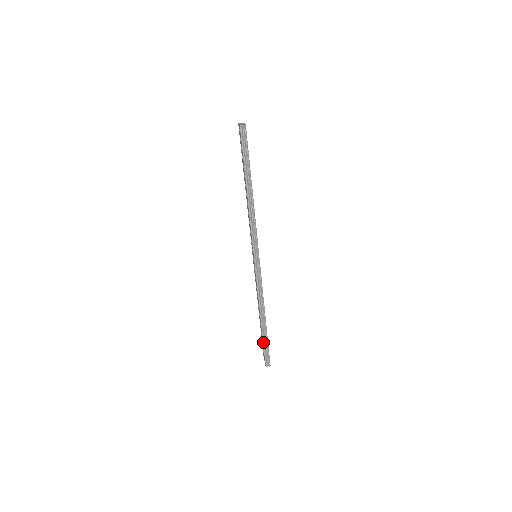
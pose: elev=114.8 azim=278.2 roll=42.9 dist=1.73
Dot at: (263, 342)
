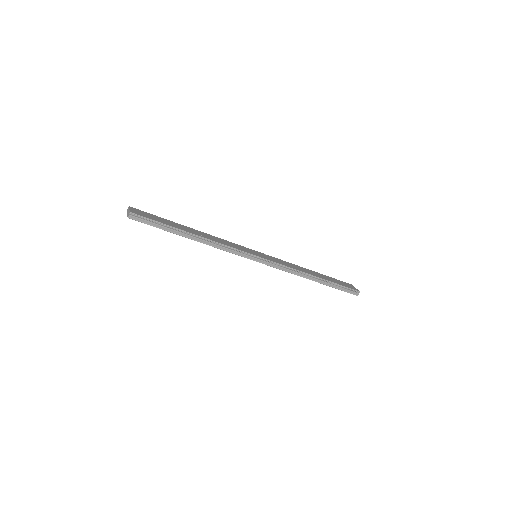
Dot at: (335, 288)
